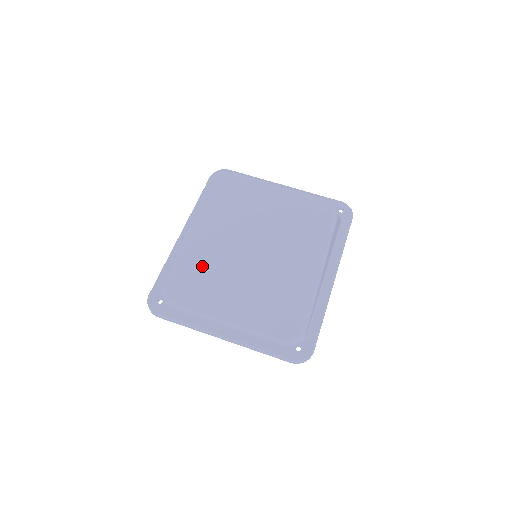
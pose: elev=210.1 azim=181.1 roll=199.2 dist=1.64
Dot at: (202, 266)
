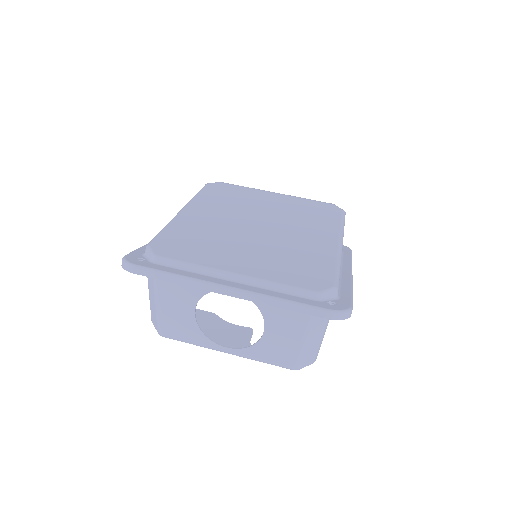
Dot at: (199, 232)
